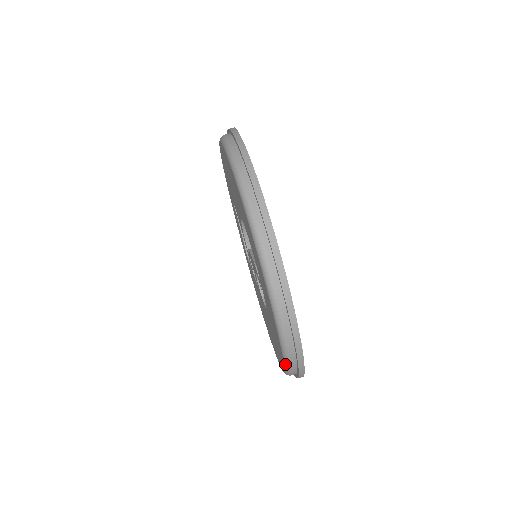
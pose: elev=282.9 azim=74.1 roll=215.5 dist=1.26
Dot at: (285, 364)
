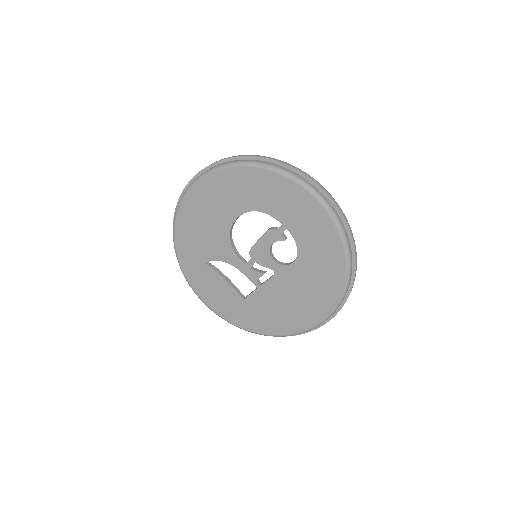
Dot at: (344, 240)
